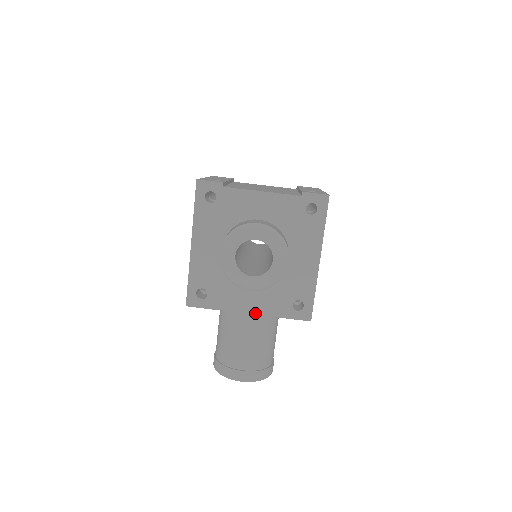
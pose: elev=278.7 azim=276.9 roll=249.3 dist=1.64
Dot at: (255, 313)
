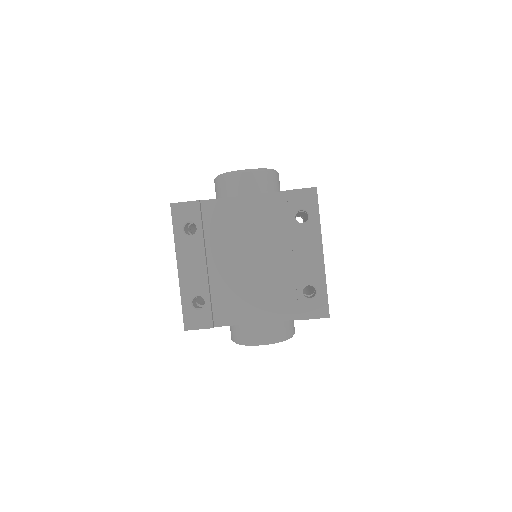
Dot at: occluded
